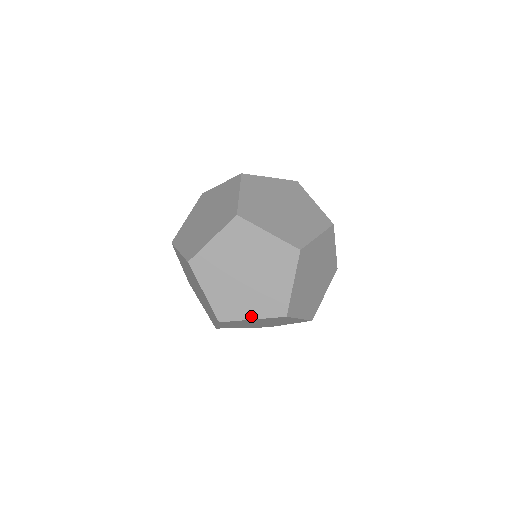
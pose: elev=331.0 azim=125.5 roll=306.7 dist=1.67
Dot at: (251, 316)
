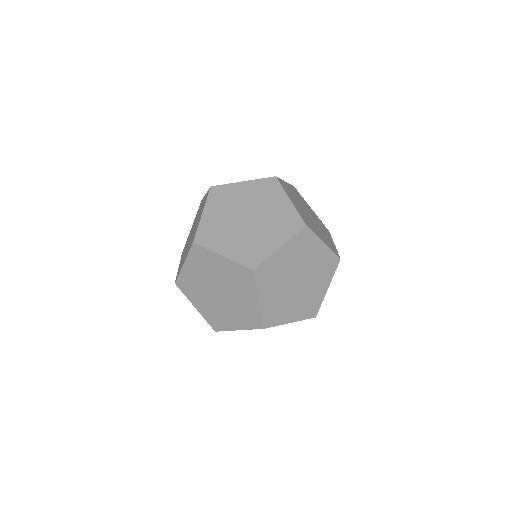
Dot at: (224, 252)
